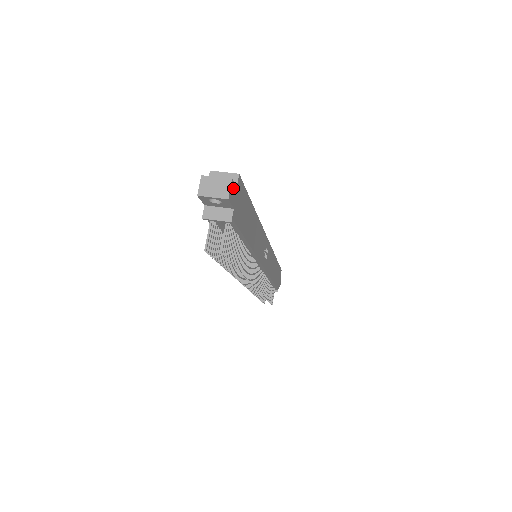
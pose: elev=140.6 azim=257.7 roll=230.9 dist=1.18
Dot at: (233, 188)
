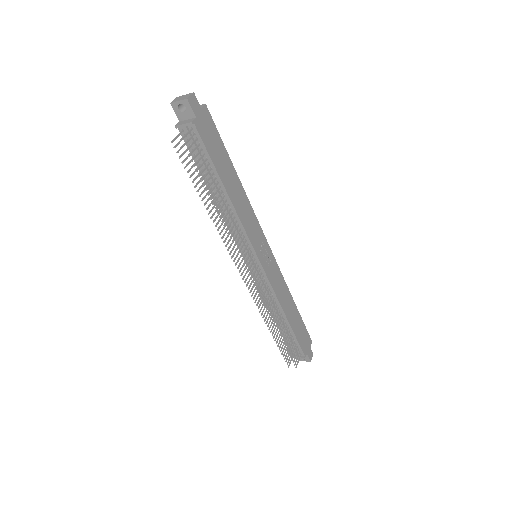
Dot at: (196, 102)
